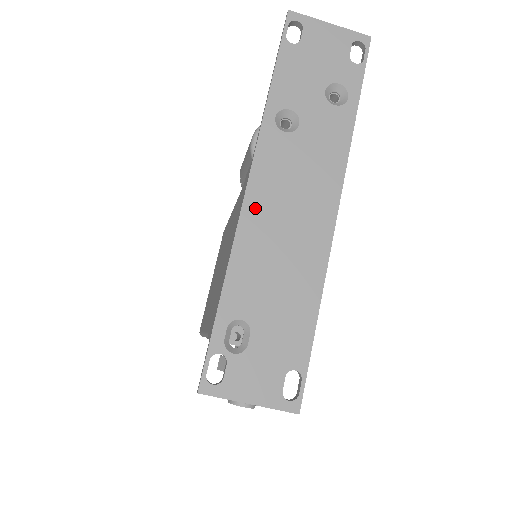
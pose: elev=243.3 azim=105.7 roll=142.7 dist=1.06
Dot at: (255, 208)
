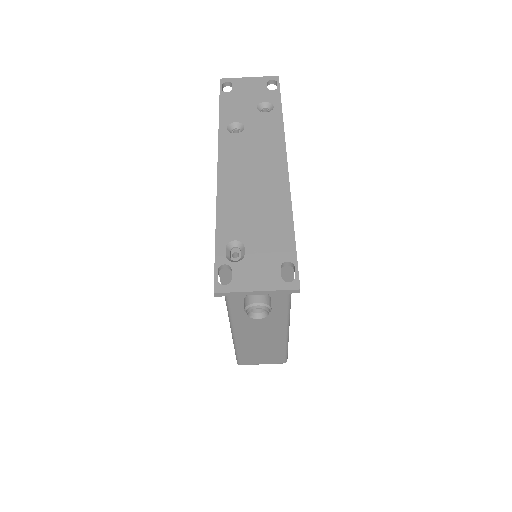
Dot at: (227, 176)
